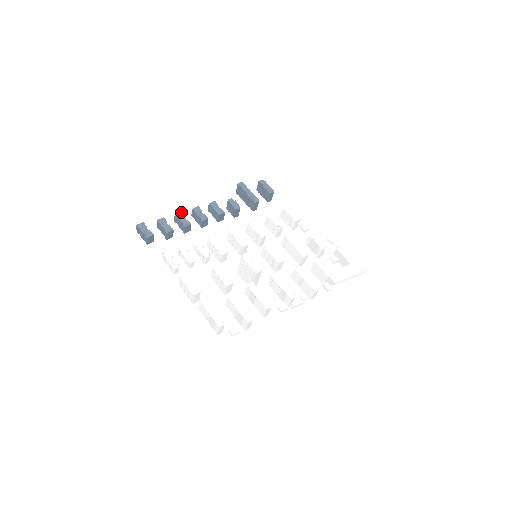
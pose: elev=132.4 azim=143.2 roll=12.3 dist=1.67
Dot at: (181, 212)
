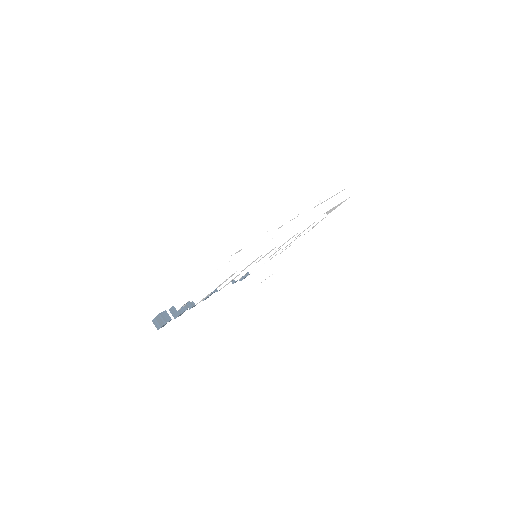
Dot at: occluded
